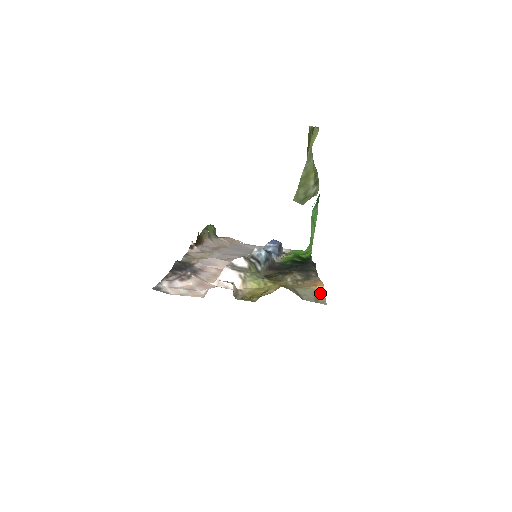
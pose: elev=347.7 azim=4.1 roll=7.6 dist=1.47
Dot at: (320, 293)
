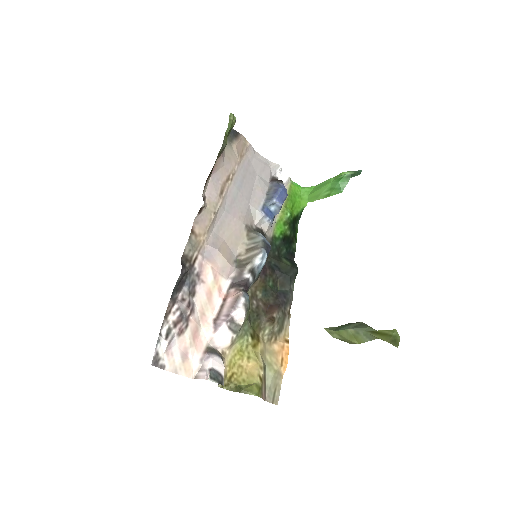
Dot at: (280, 378)
